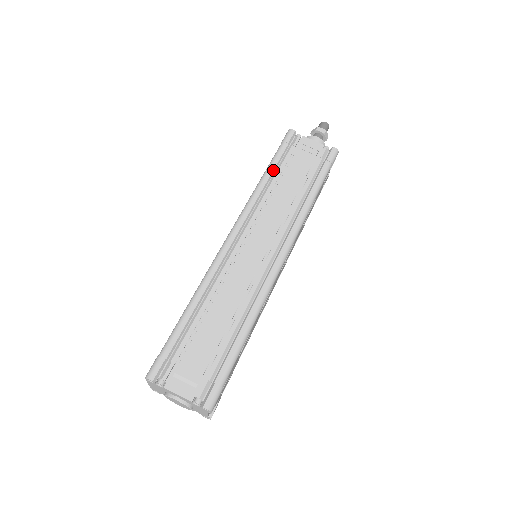
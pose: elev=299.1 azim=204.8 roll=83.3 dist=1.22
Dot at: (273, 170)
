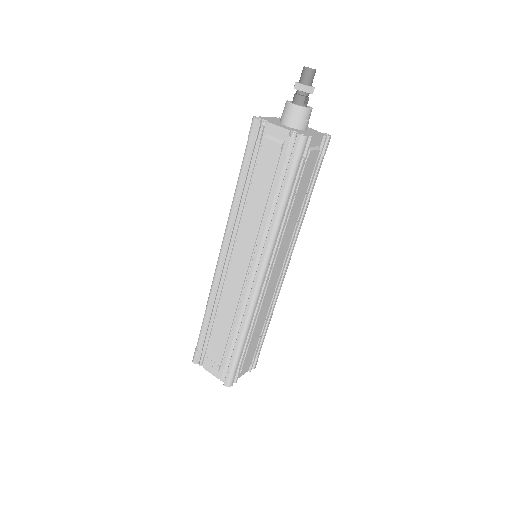
Dot at: (242, 180)
